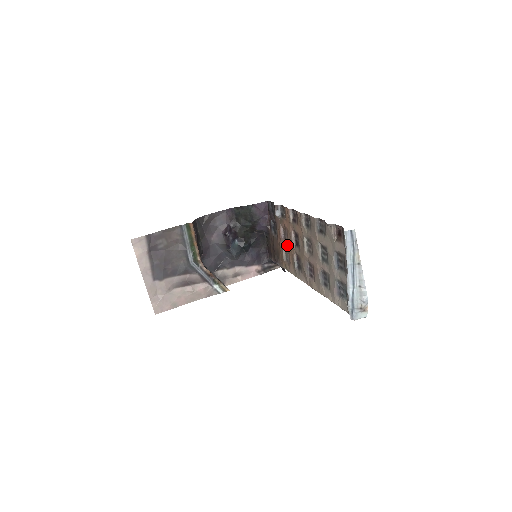
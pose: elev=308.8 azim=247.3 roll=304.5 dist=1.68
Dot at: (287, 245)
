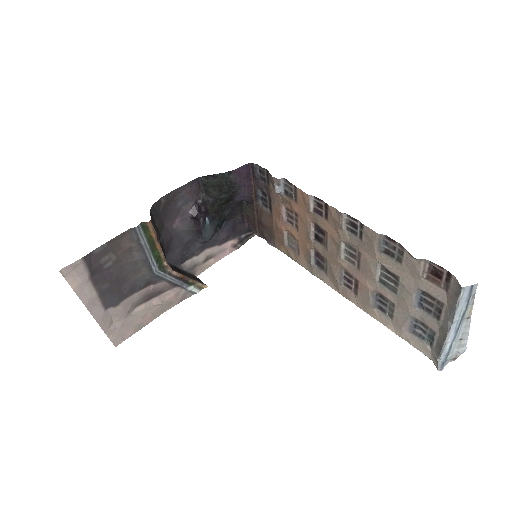
Dot at: (295, 233)
